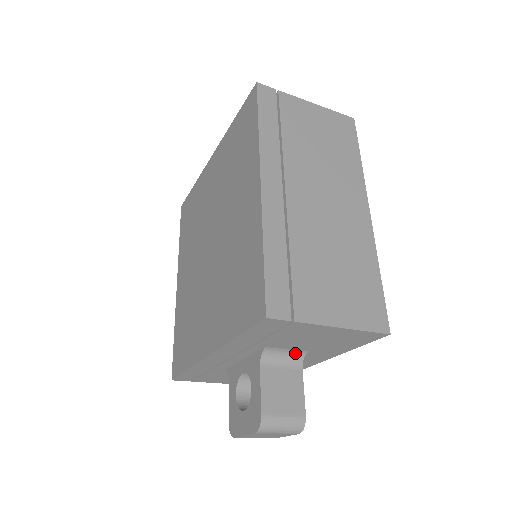
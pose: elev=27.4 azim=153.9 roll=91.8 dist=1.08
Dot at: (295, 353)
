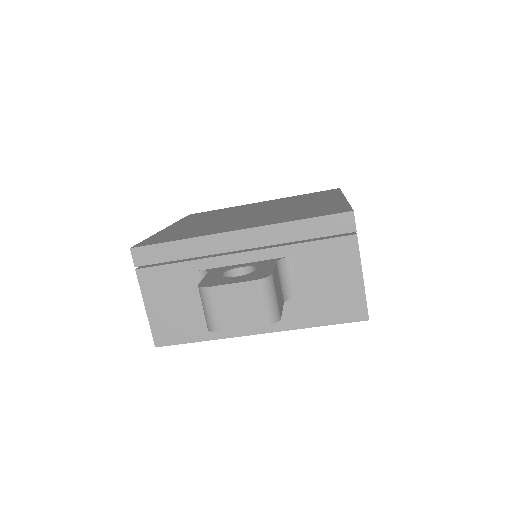
Dot at: (290, 288)
